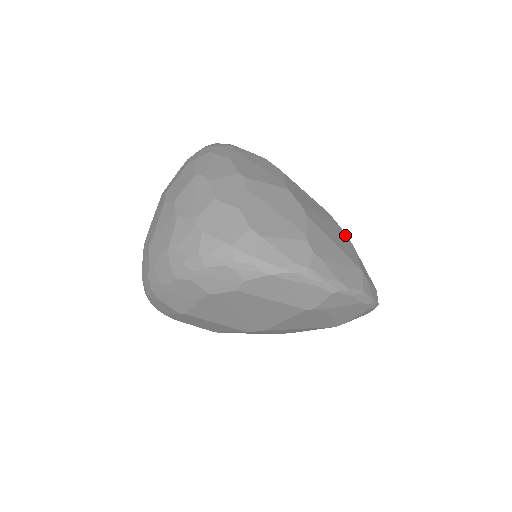
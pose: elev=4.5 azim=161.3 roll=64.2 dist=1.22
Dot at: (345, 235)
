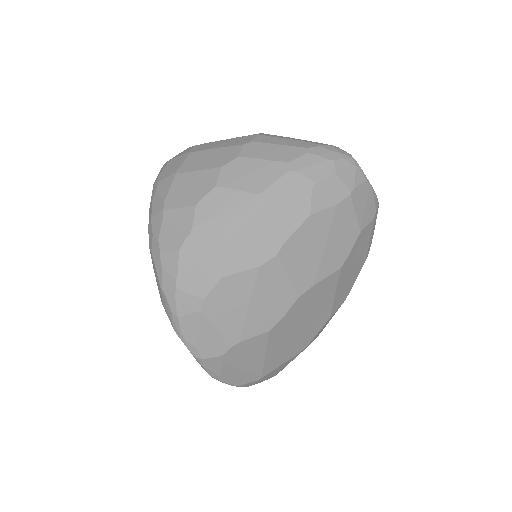
Dot at: (307, 343)
